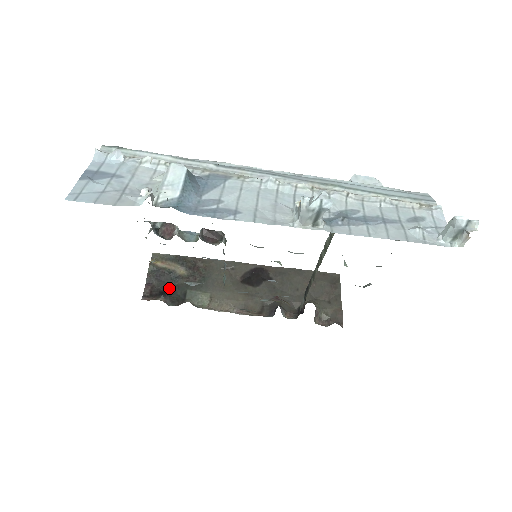
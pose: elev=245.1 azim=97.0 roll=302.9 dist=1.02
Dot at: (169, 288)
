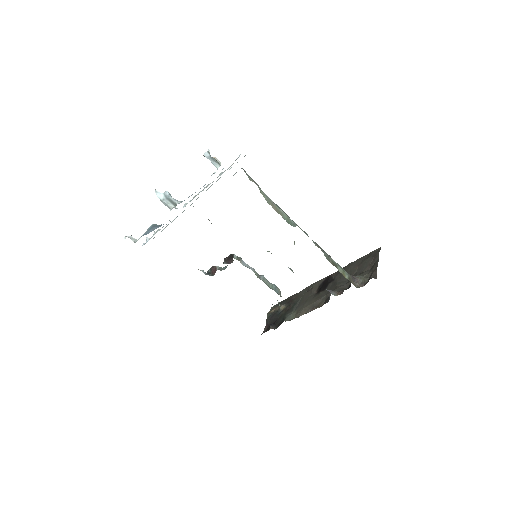
Dot at: (276, 320)
